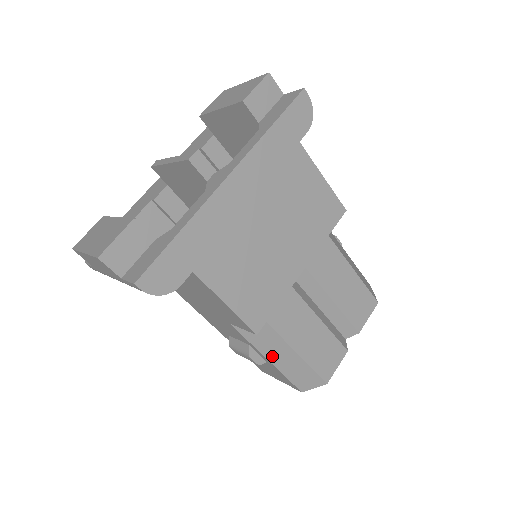
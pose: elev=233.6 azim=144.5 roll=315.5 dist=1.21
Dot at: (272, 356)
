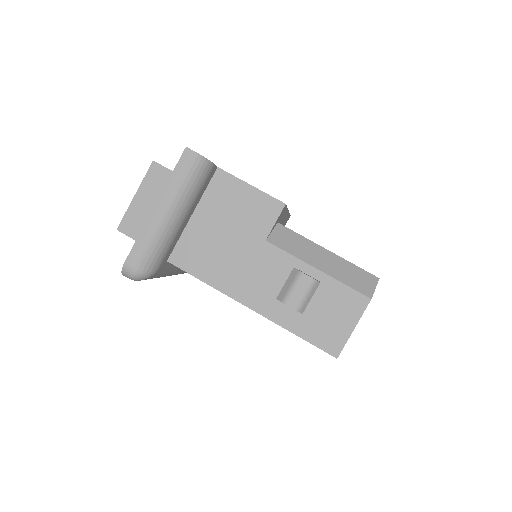
Dot at: (317, 263)
